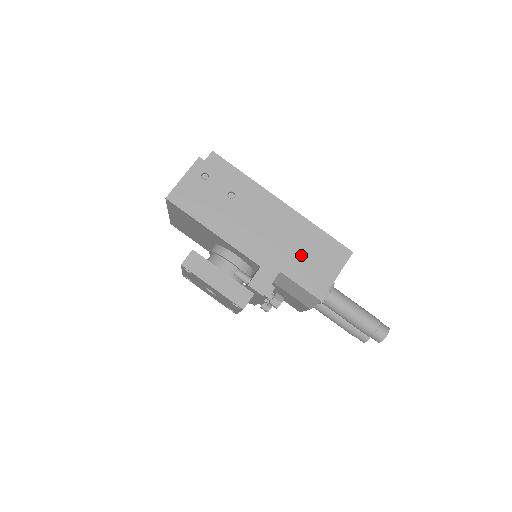
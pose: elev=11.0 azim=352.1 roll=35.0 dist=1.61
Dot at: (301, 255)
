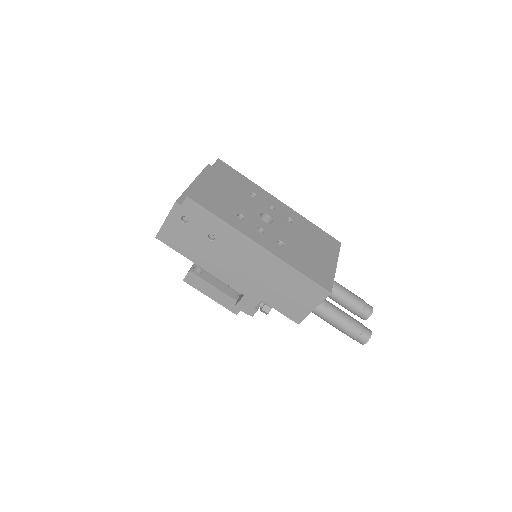
Dot at: (280, 290)
